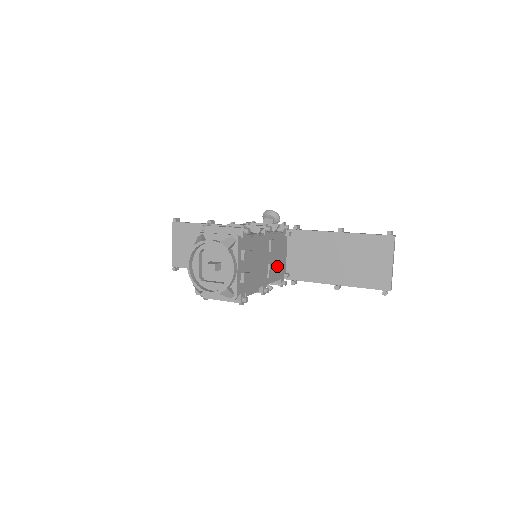
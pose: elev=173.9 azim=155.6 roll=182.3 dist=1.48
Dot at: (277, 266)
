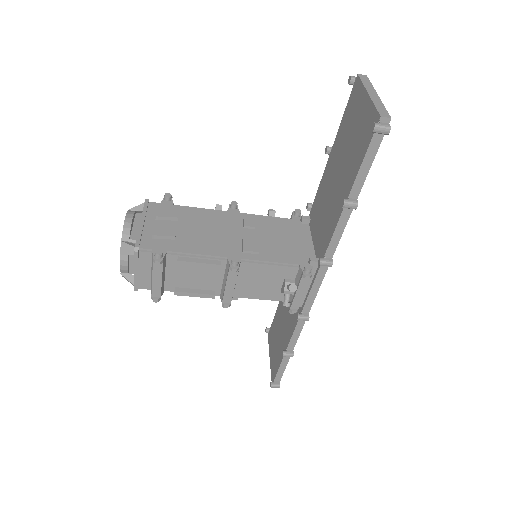
Dot at: (279, 248)
